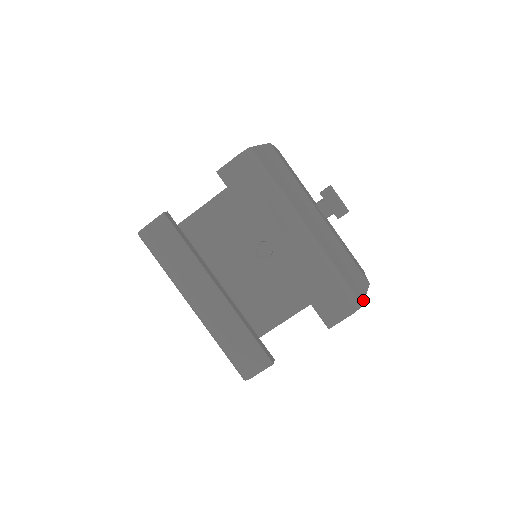
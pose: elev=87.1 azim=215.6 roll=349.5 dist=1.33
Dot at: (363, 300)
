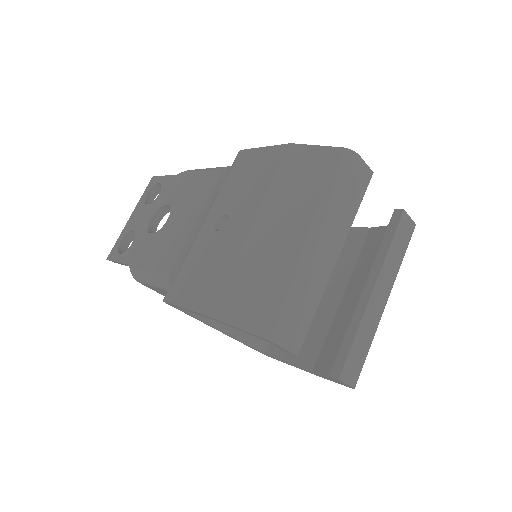
Dot at: occluded
